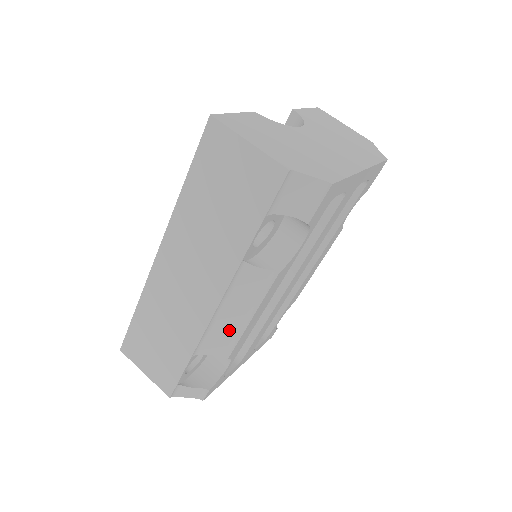
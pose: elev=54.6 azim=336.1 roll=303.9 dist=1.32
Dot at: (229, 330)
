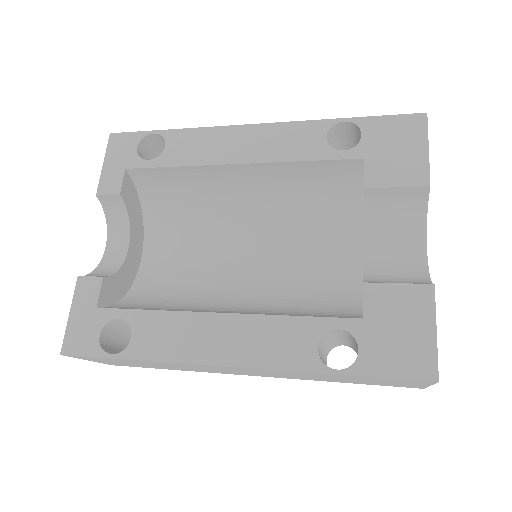
Dot at: occluded
